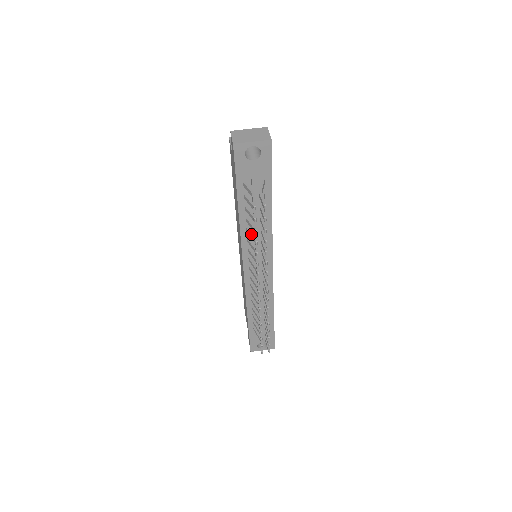
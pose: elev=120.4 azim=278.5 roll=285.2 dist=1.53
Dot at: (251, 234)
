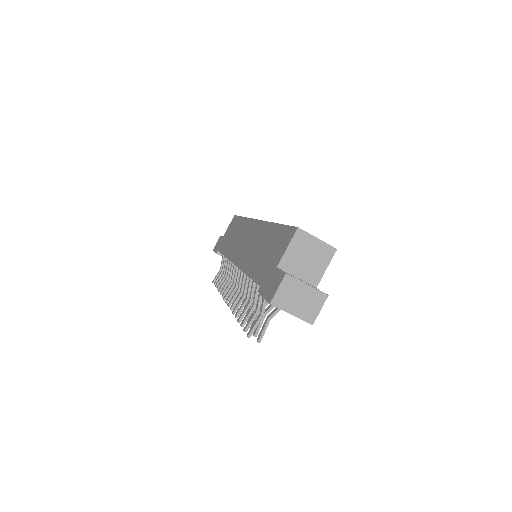
Dot at: (249, 289)
